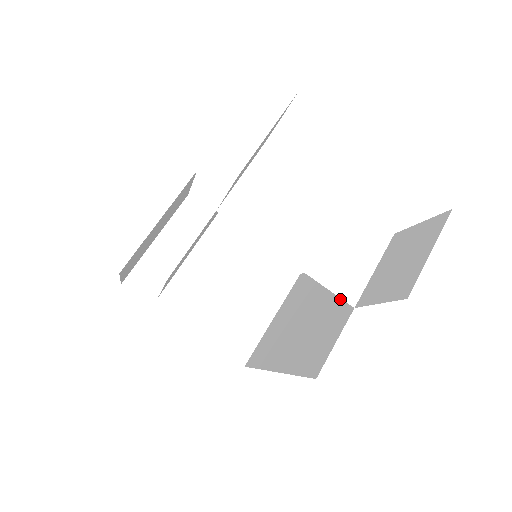
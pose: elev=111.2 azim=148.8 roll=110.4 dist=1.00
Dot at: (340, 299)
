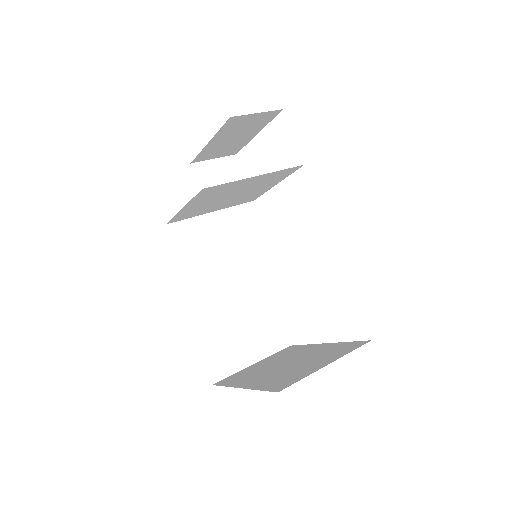
Dot at: occluded
